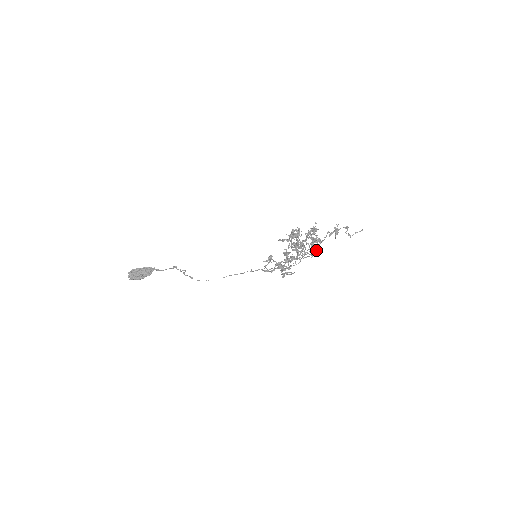
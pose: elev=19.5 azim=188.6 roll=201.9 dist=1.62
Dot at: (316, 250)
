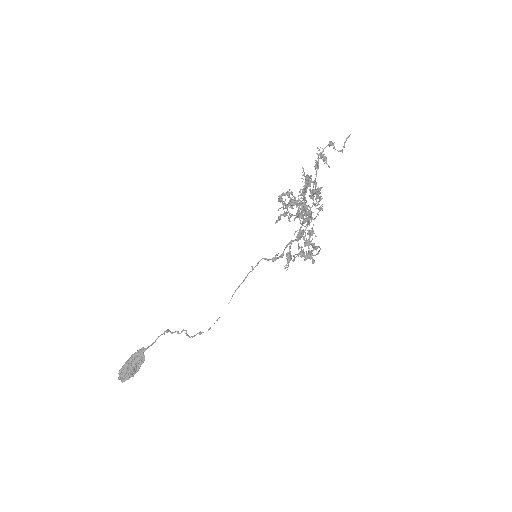
Dot at: (320, 199)
